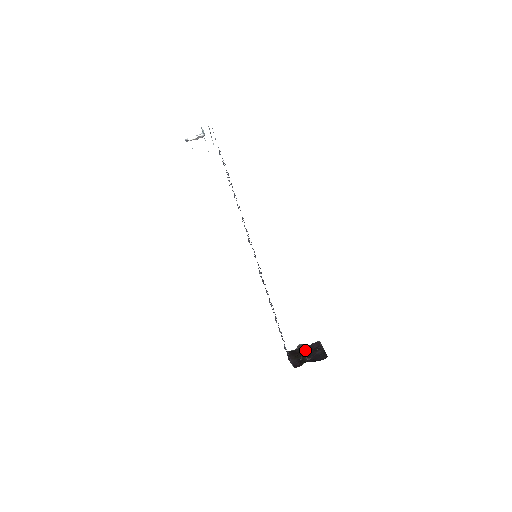
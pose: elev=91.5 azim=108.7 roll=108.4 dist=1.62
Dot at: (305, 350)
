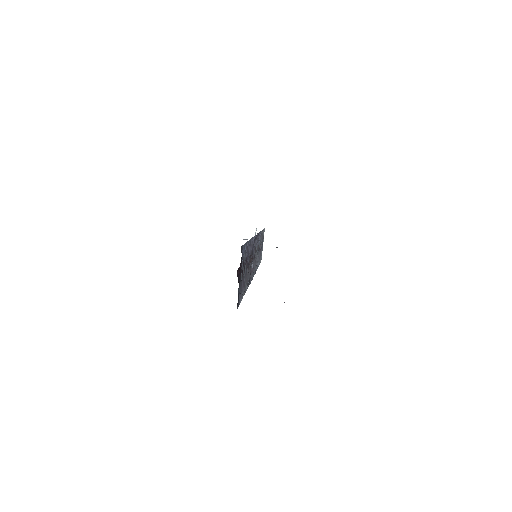
Dot at: occluded
